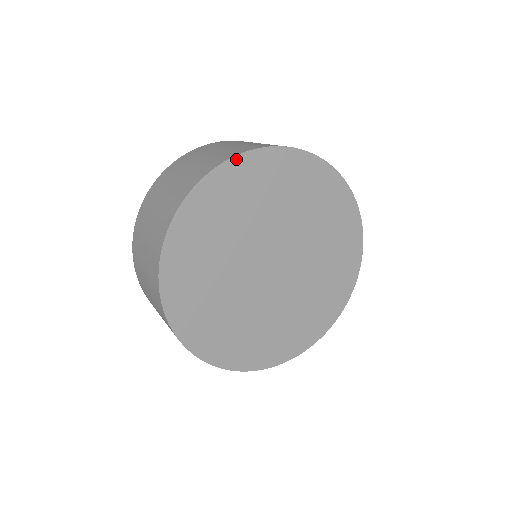
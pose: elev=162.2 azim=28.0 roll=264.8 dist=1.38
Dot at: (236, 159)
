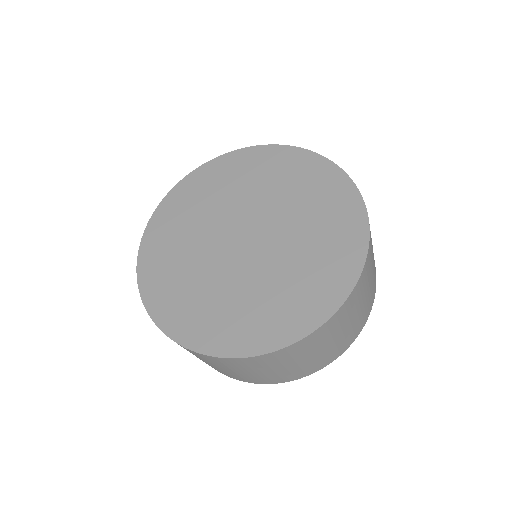
Dot at: (304, 151)
